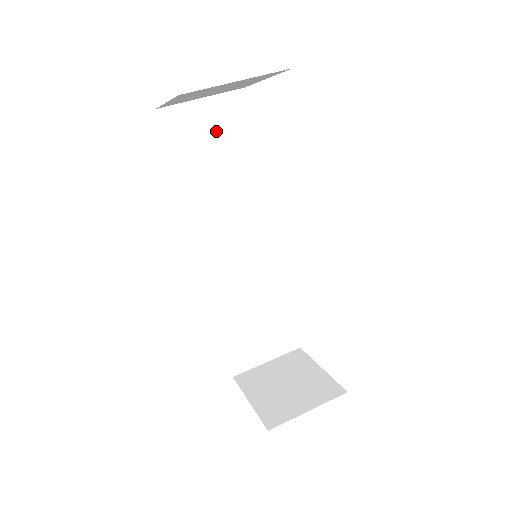
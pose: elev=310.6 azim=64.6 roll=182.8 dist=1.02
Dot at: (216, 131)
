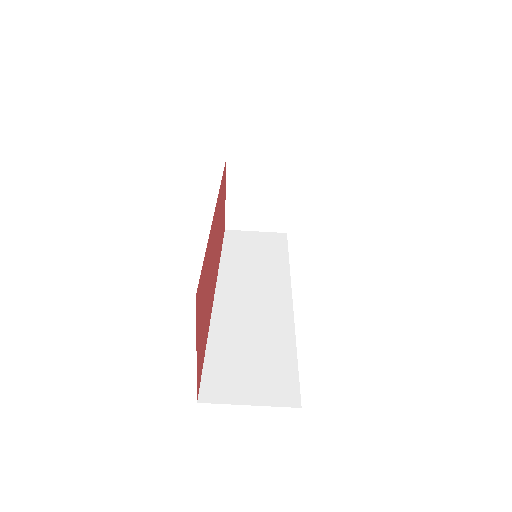
Dot at: occluded
